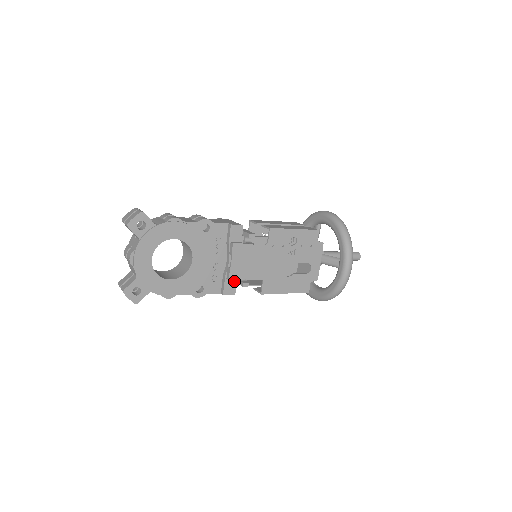
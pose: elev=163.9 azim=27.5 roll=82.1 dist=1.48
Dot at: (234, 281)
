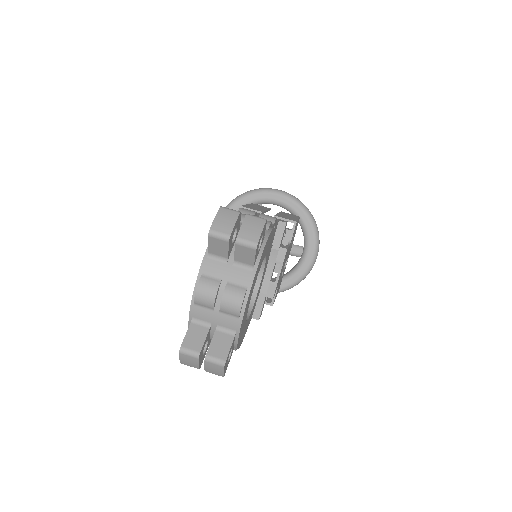
Dot at: occluded
